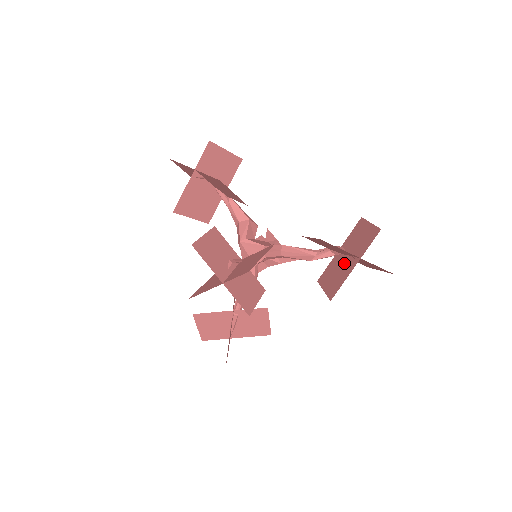
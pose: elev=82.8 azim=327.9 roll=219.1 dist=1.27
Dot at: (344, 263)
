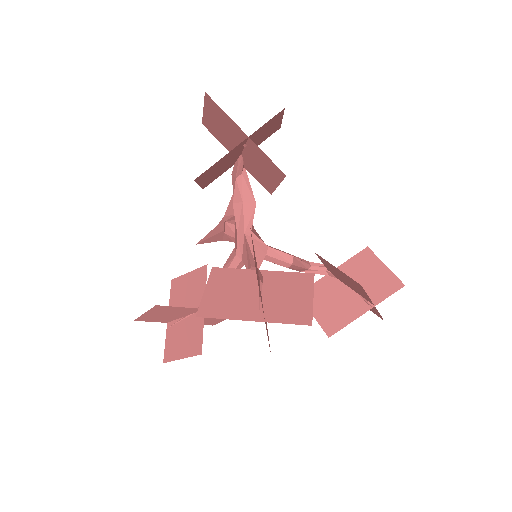
Dot at: (346, 296)
